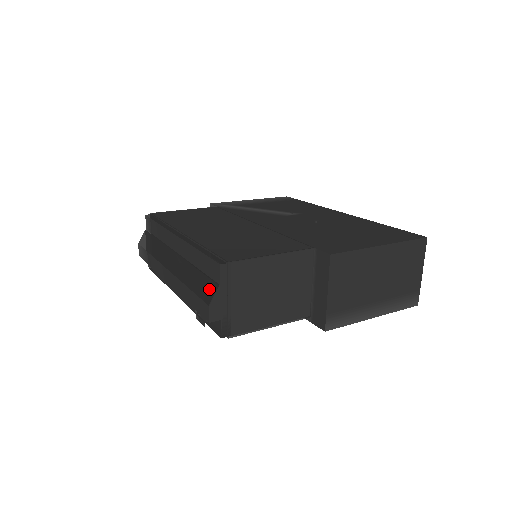
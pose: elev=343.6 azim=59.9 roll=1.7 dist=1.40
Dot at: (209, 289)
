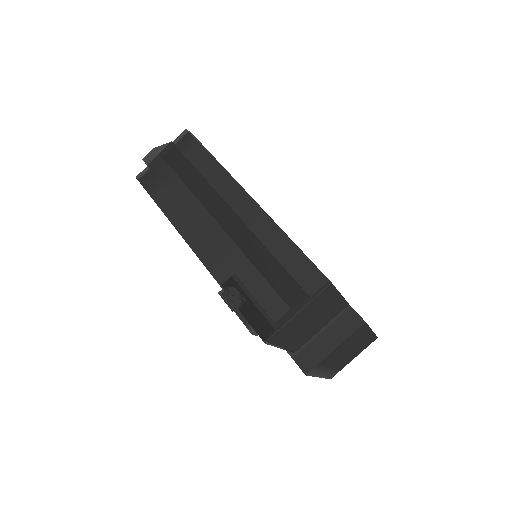
Dot at: (293, 291)
